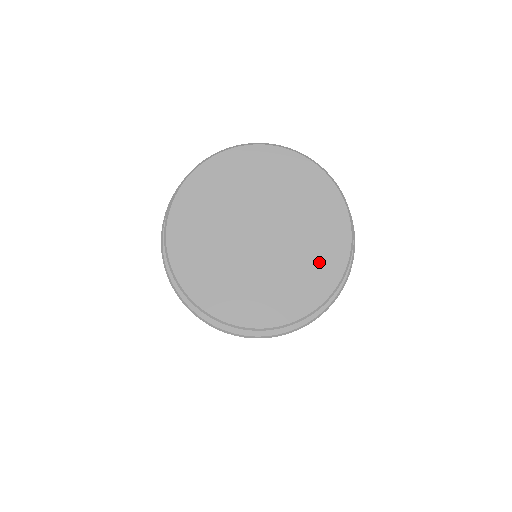
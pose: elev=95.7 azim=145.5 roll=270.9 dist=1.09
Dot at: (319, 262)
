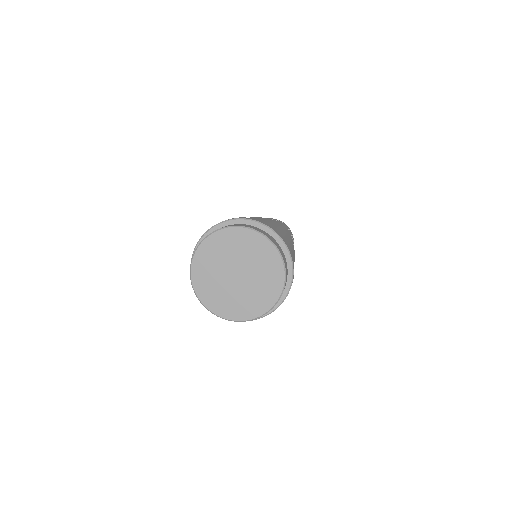
Dot at: (248, 306)
